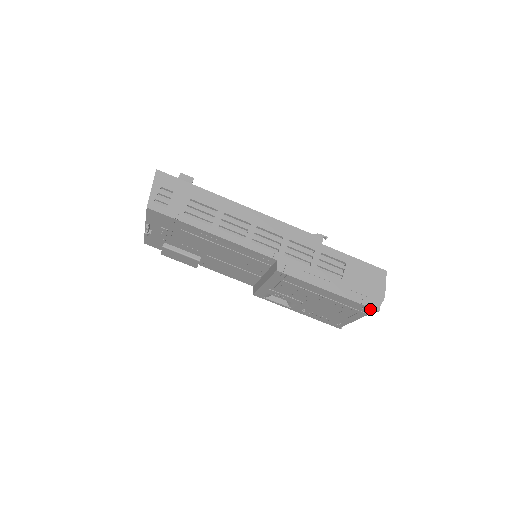
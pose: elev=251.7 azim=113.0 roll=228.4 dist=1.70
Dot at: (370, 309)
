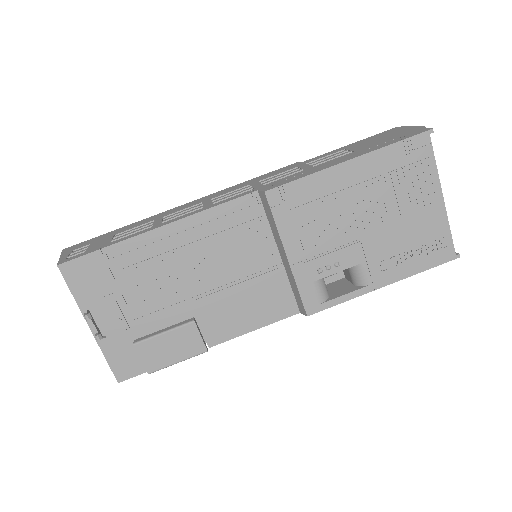
Dot at: (421, 138)
